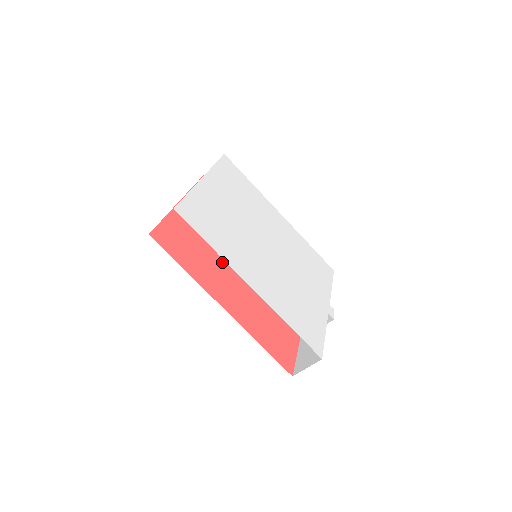
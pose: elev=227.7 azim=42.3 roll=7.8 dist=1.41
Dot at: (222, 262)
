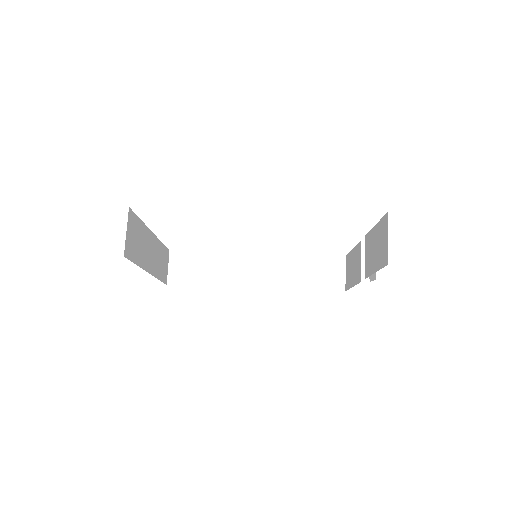
Dot at: occluded
